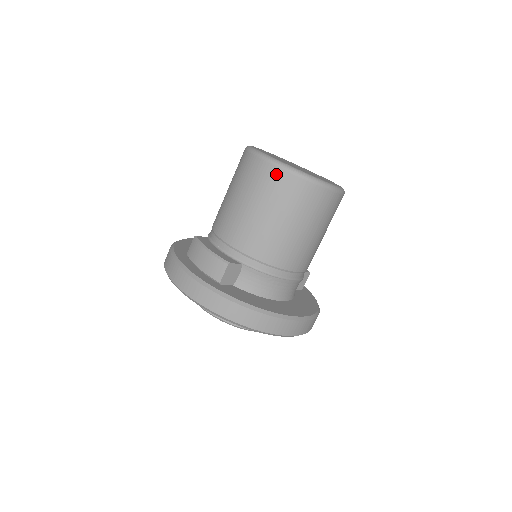
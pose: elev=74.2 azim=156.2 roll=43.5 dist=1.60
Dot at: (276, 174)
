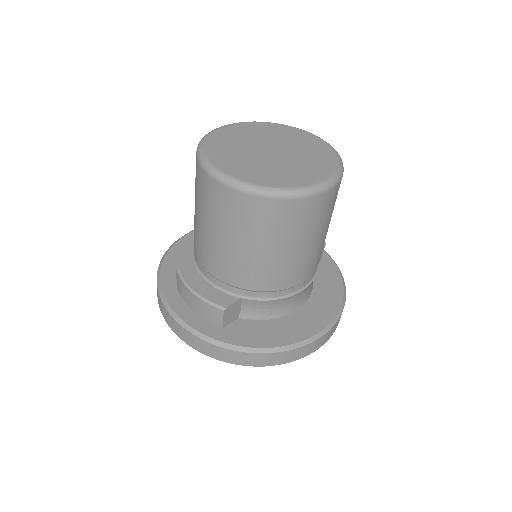
Dot at: (244, 202)
